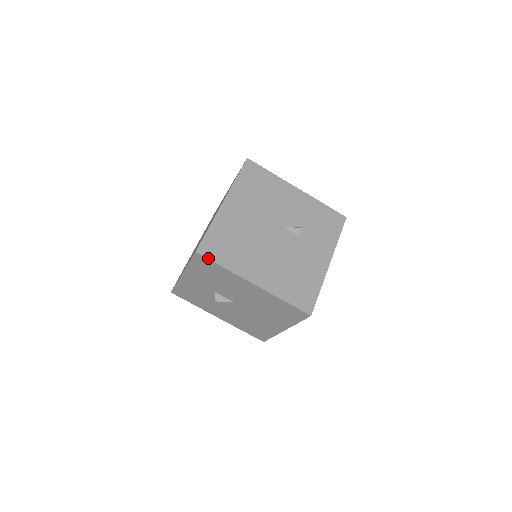
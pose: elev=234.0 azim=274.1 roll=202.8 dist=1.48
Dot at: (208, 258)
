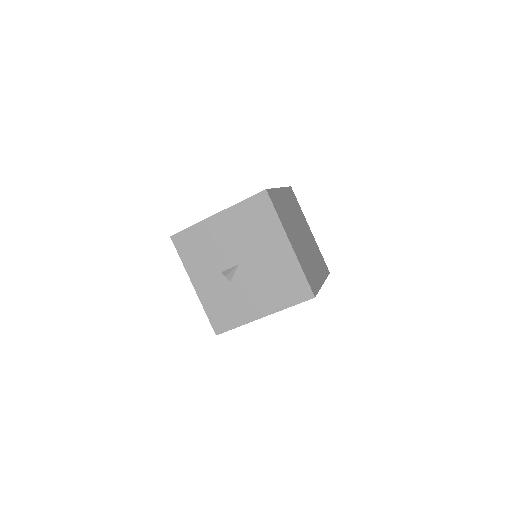
Dot at: (179, 232)
